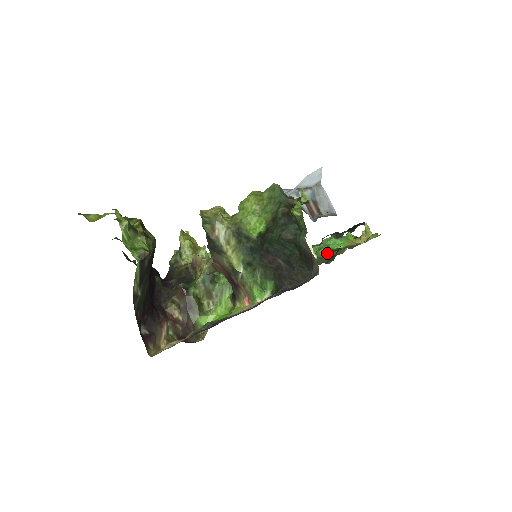
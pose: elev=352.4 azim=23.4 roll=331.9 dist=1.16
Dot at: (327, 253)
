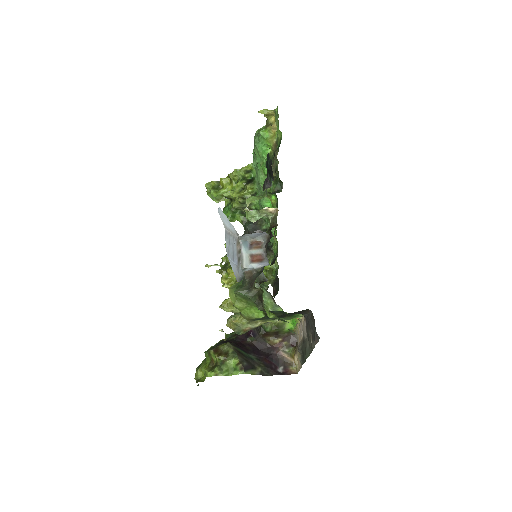
Dot at: occluded
